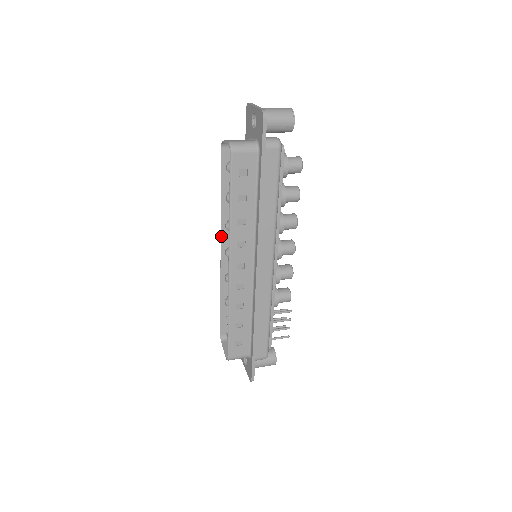
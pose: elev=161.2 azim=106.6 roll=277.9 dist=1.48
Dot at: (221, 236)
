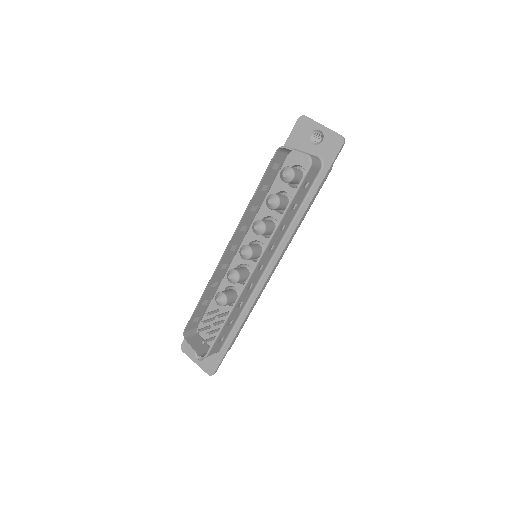
Dot at: (234, 234)
